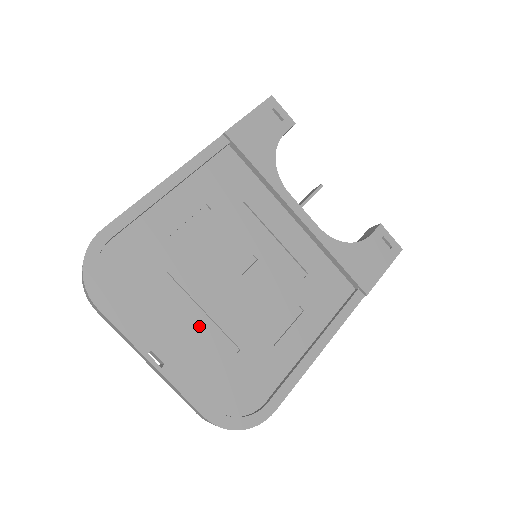
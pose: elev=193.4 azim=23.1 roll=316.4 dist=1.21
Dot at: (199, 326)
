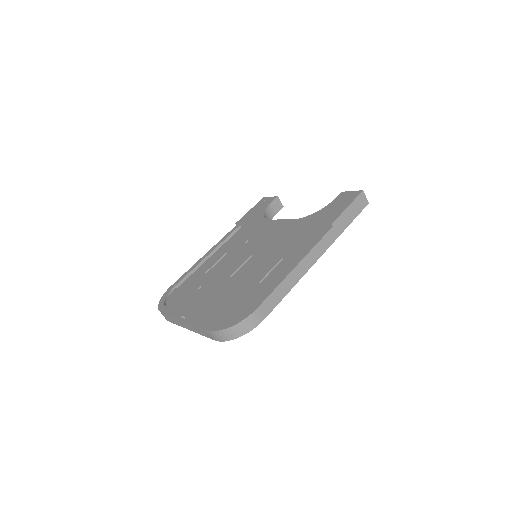
Dot at: (214, 297)
